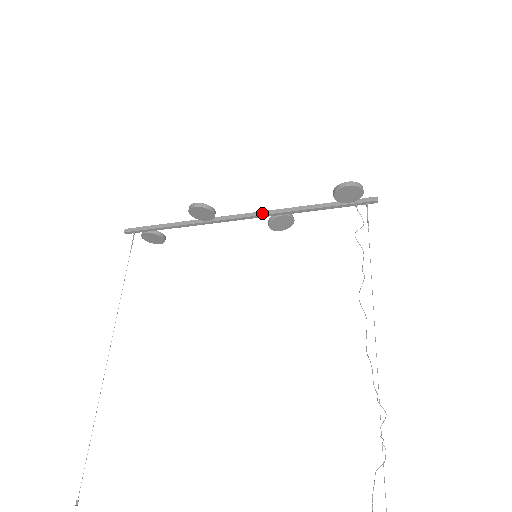
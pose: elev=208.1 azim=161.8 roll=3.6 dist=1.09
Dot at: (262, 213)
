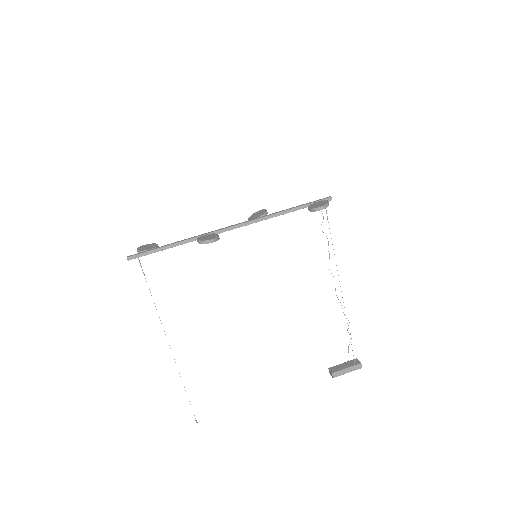
Dot at: (251, 223)
